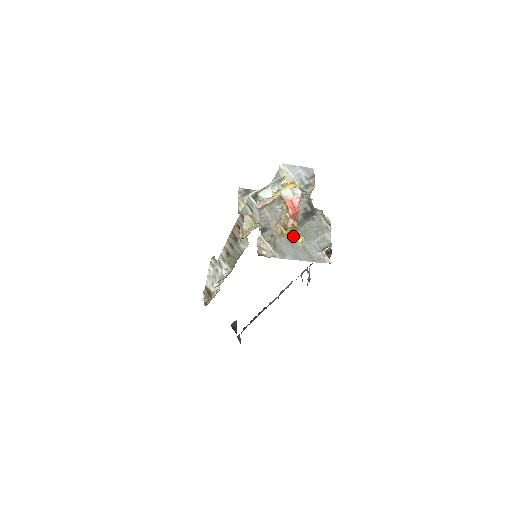
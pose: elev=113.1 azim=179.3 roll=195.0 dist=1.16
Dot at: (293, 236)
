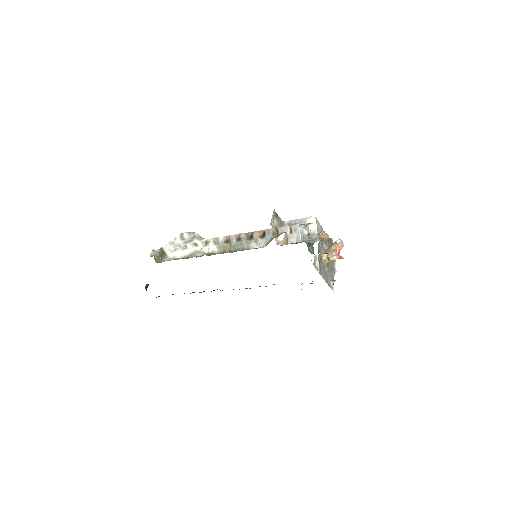
Dot at: (325, 265)
